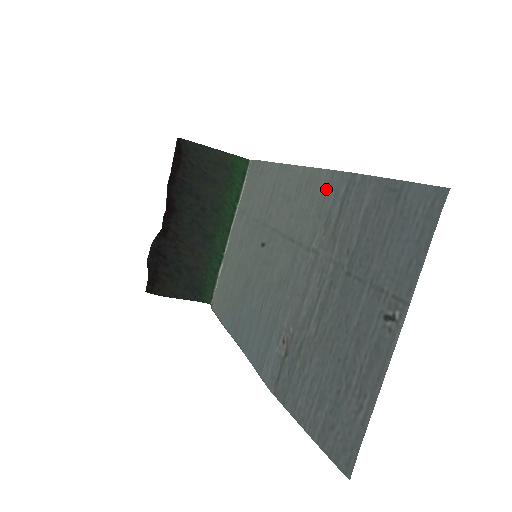
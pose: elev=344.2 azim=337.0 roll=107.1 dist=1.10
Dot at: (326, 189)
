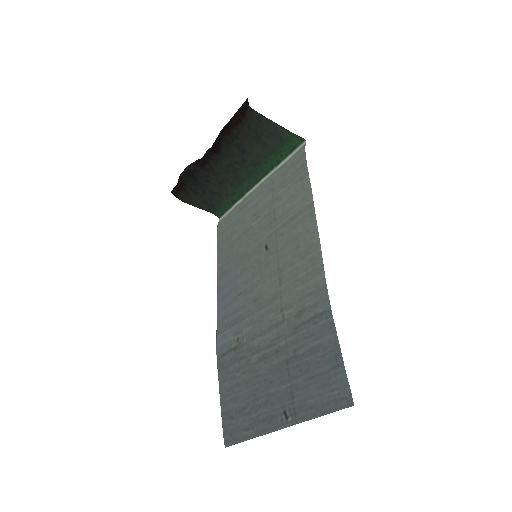
Dot at: (315, 290)
